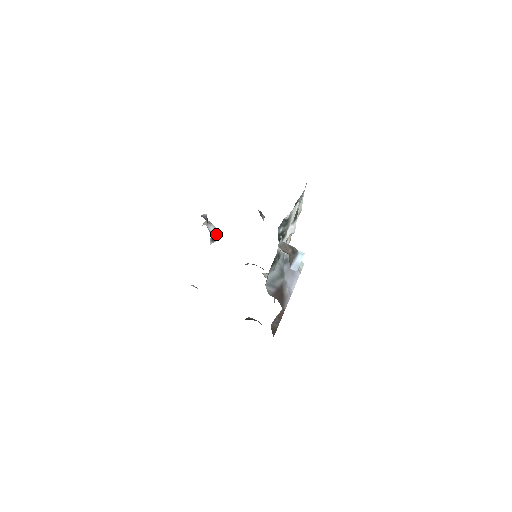
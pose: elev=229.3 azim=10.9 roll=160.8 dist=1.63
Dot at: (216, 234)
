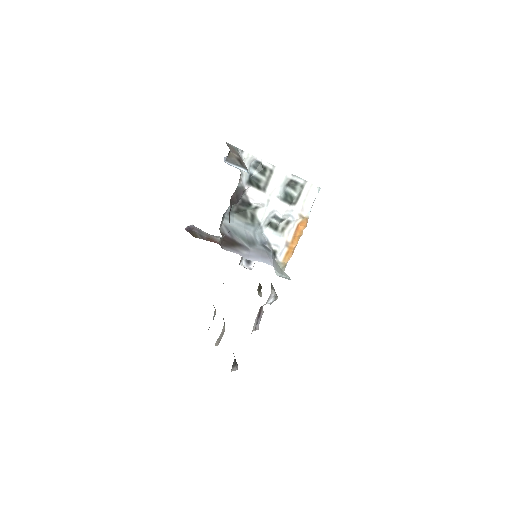
Dot at: occluded
